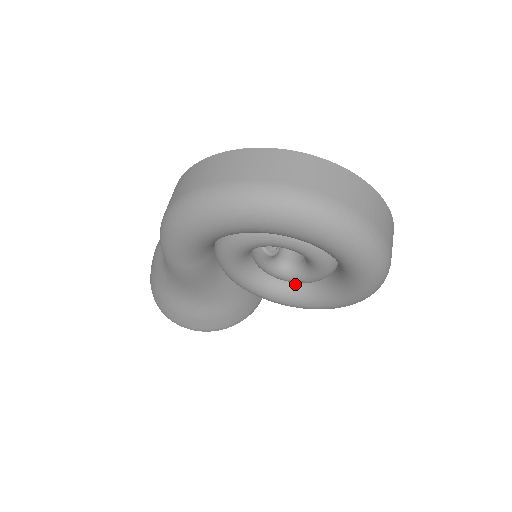
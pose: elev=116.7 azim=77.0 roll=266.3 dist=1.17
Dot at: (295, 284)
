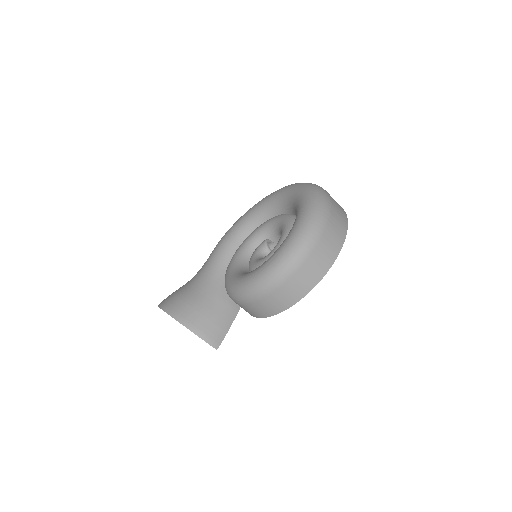
Dot at: occluded
